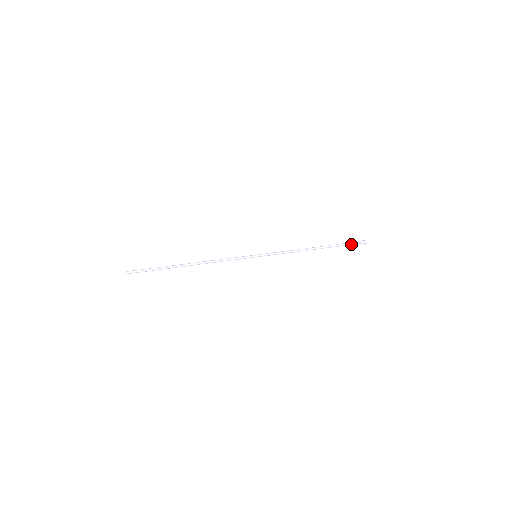
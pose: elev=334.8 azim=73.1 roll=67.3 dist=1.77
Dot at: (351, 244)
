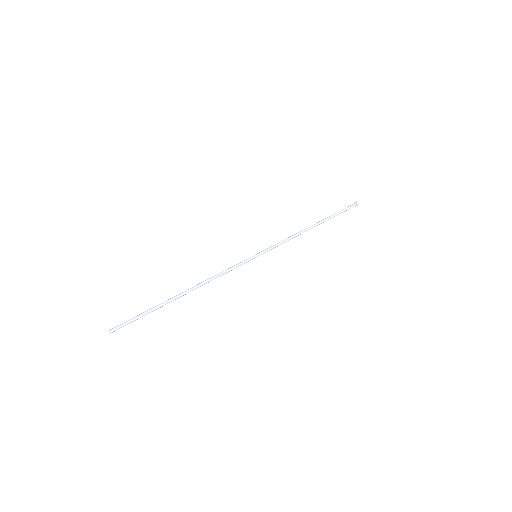
Dot at: (344, 210)
